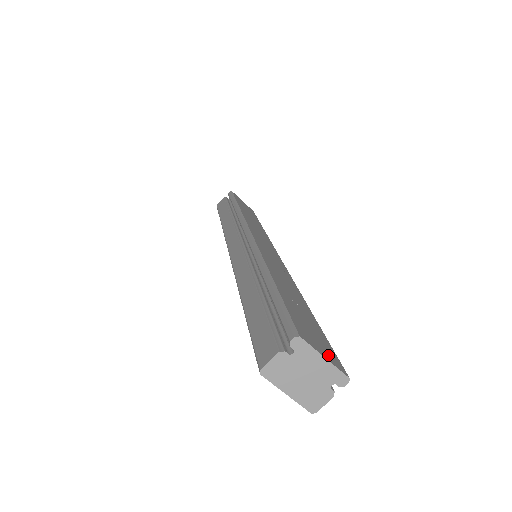
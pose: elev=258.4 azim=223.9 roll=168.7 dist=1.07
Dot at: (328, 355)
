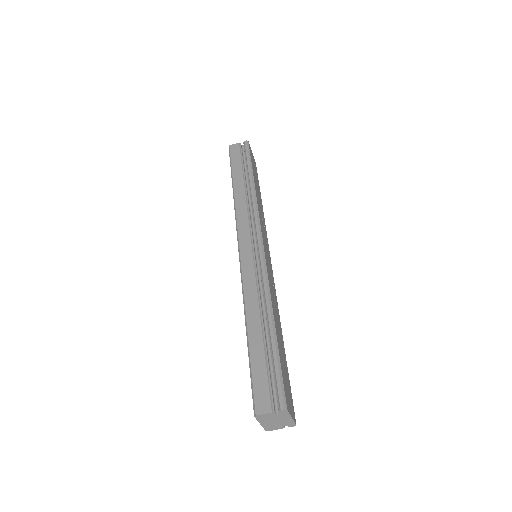
Dot at: (292, 410)
